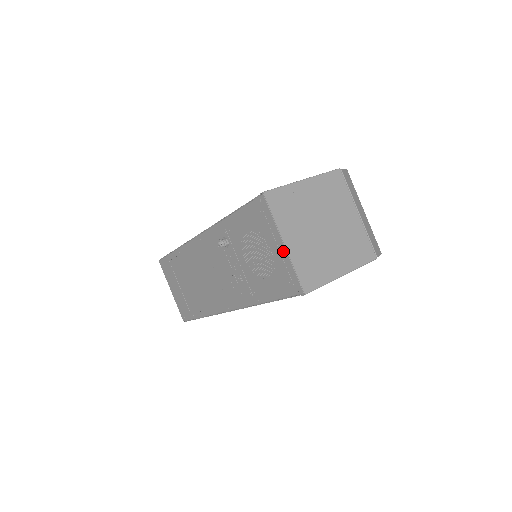
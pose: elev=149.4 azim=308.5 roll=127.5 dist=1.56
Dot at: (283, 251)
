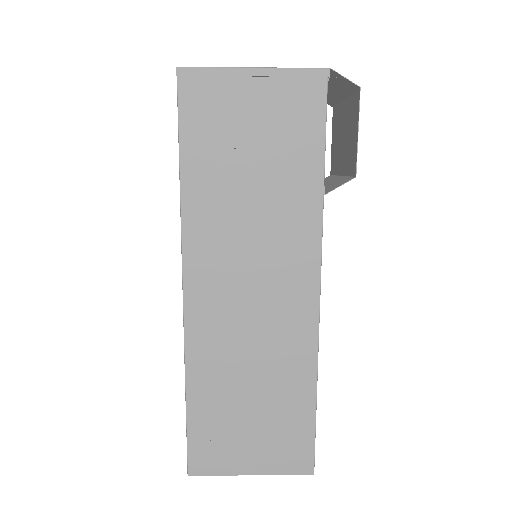
Dot at: occluded
